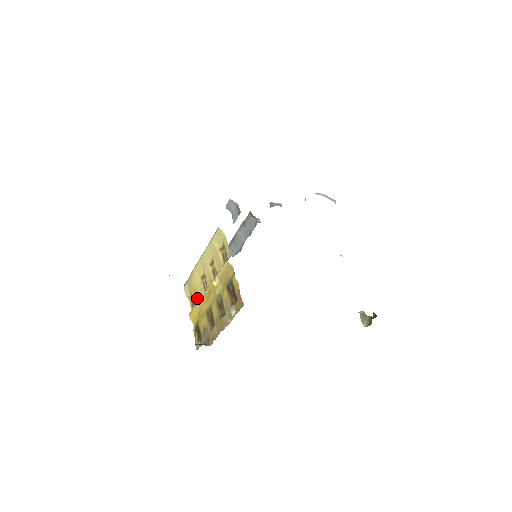
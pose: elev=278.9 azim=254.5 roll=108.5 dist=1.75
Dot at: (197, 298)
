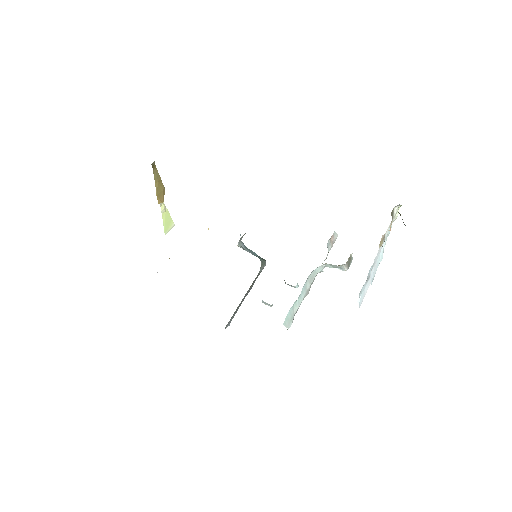
Dot at: occluded
